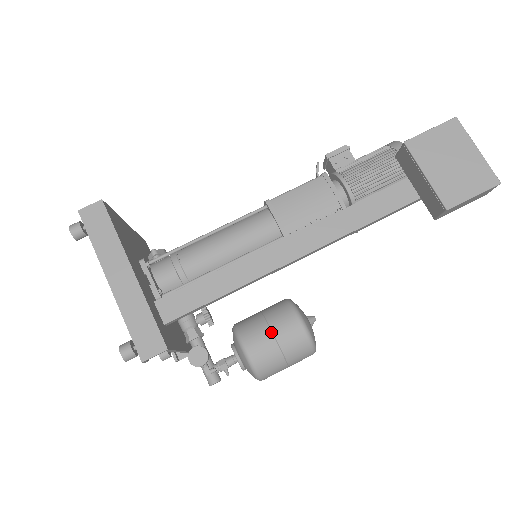
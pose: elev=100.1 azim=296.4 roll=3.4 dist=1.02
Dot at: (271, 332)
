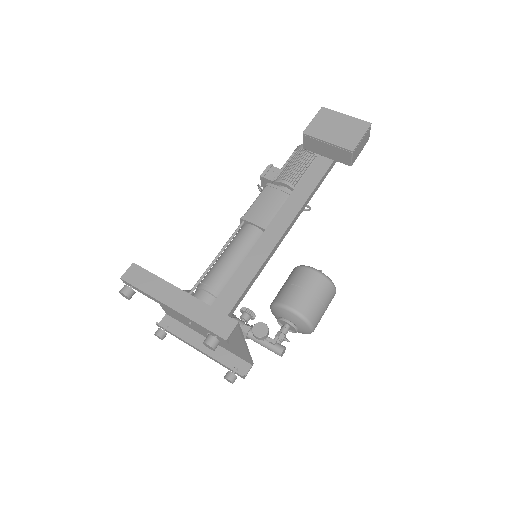
Dot at: (298, 287)
